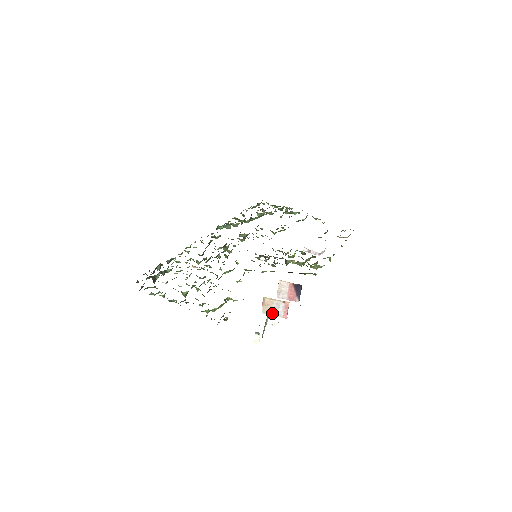
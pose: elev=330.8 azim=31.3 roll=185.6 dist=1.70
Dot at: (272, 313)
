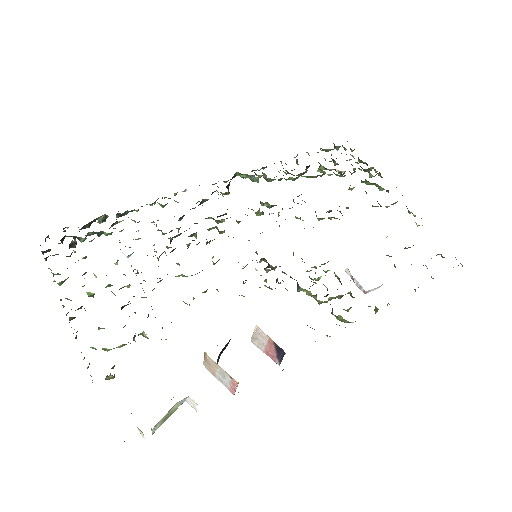
Dot at: (216, 375)
